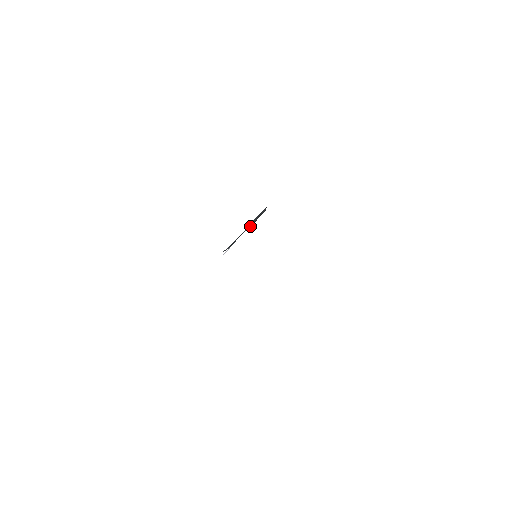
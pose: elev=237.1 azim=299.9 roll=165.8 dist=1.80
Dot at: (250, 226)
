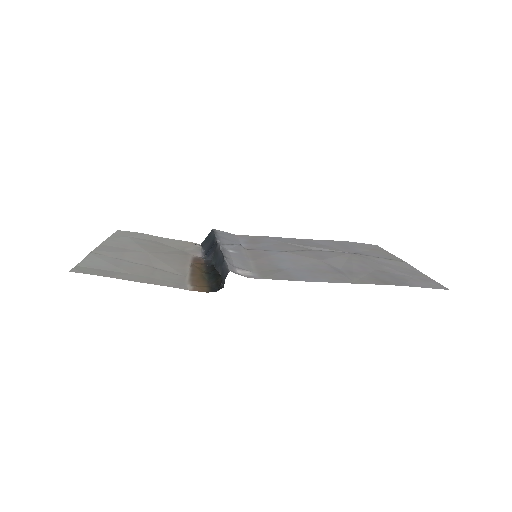
Dot at: (219, 272)
